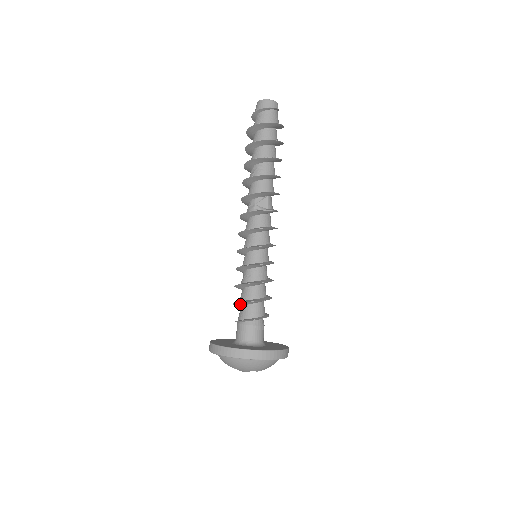
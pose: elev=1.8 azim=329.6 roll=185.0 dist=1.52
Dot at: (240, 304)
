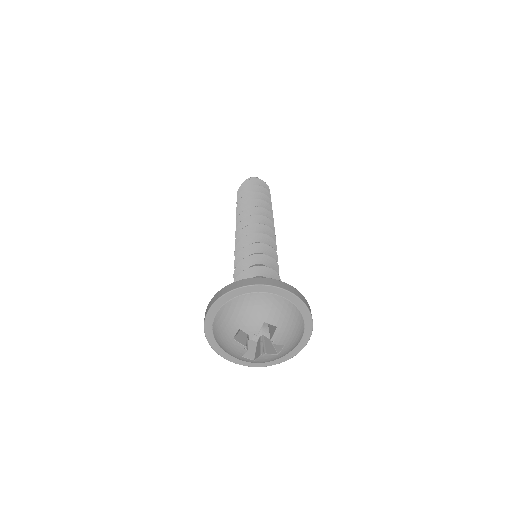
Dot at: occluded
